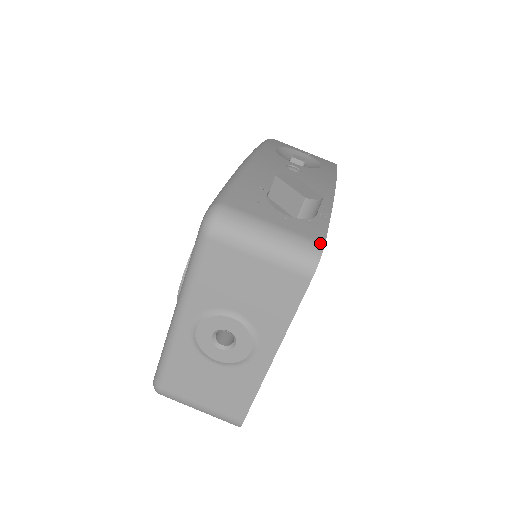
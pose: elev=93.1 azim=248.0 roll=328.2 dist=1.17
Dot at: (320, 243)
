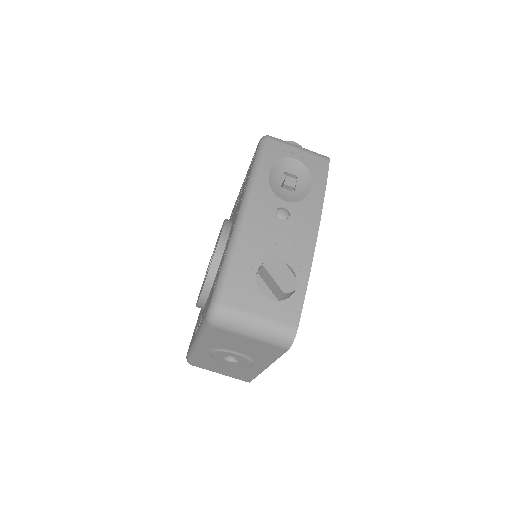
Dot at: (295, 327)
